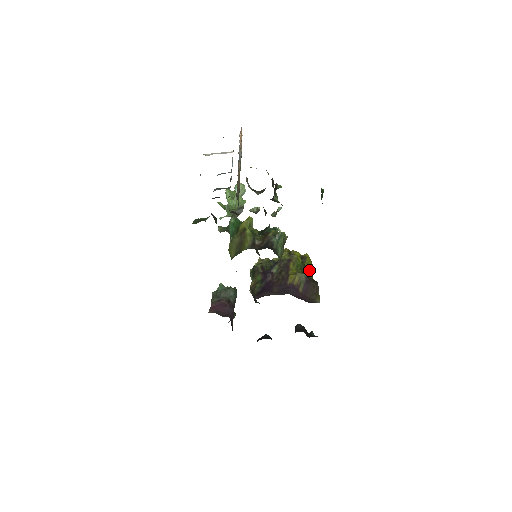
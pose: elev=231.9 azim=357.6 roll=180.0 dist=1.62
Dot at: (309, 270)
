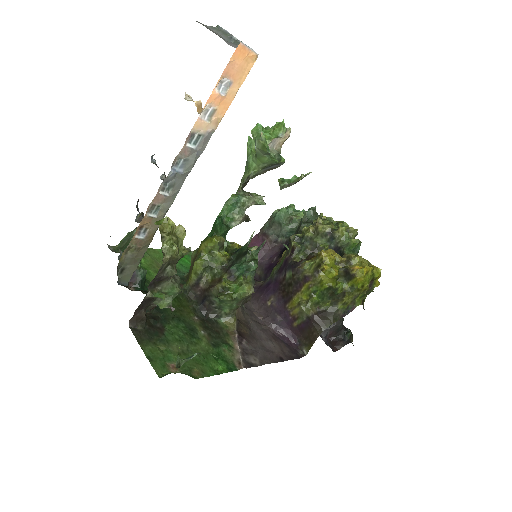
Dot at: (348, 294)
